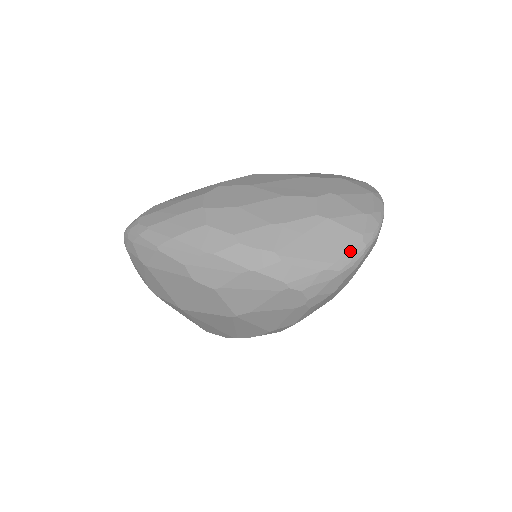
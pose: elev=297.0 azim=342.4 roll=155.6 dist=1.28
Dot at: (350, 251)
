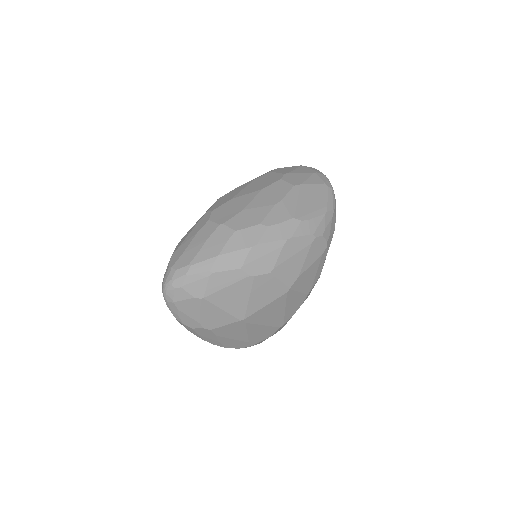
Dot at: (328, 195)
